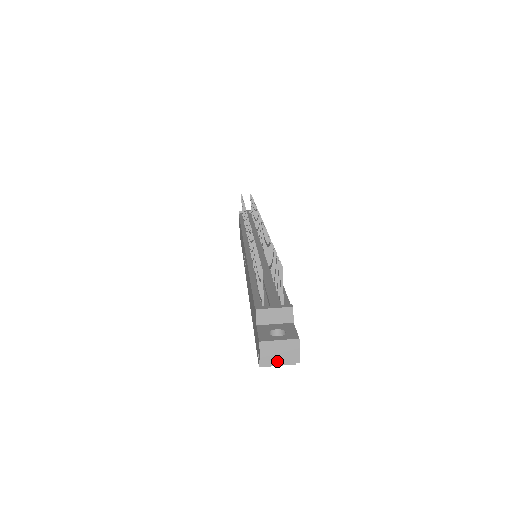
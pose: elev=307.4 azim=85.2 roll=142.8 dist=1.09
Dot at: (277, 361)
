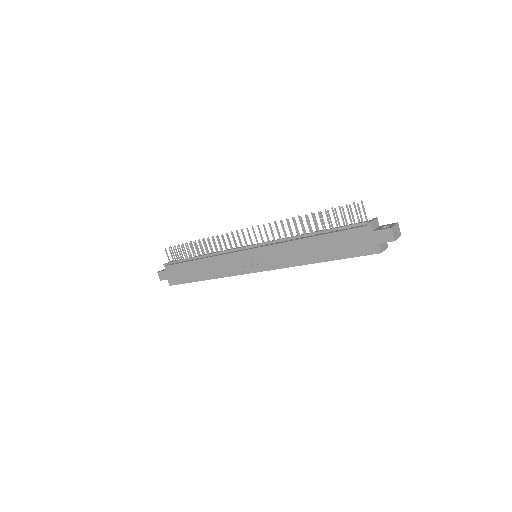
Dot at: (397, 237)
